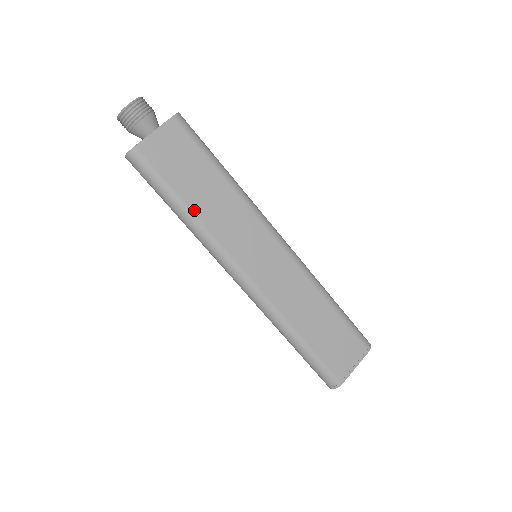
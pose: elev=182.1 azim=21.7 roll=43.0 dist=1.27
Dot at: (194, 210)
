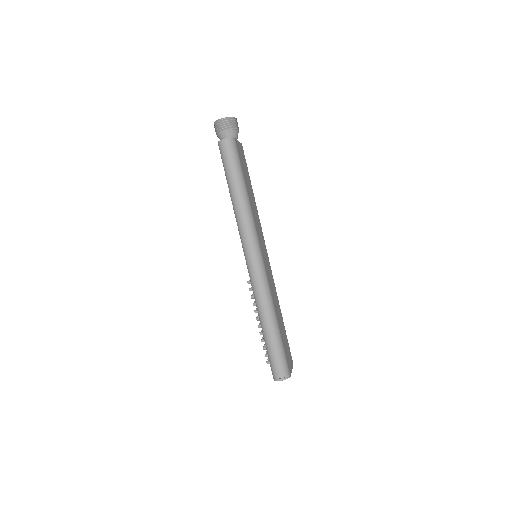
Dot at: (249, 197)
